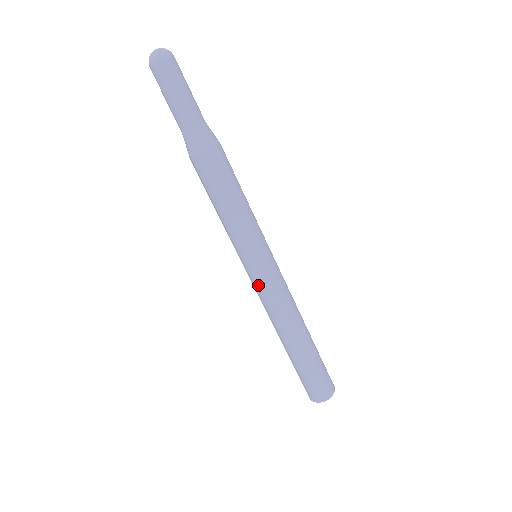
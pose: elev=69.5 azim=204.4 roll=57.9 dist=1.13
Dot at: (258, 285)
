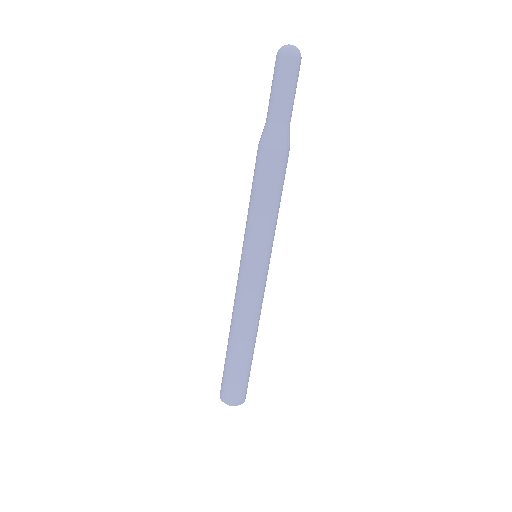
Dot at: (241, 279)
